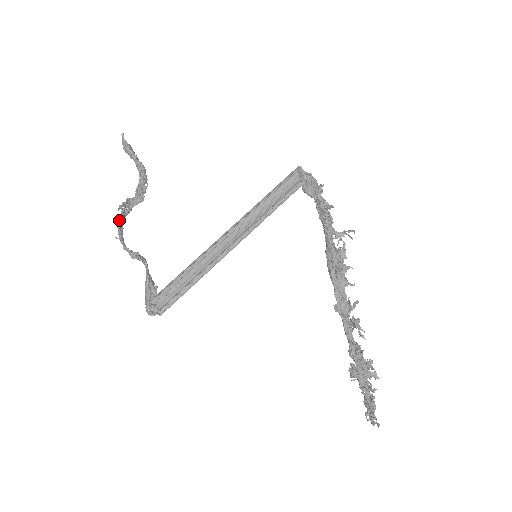
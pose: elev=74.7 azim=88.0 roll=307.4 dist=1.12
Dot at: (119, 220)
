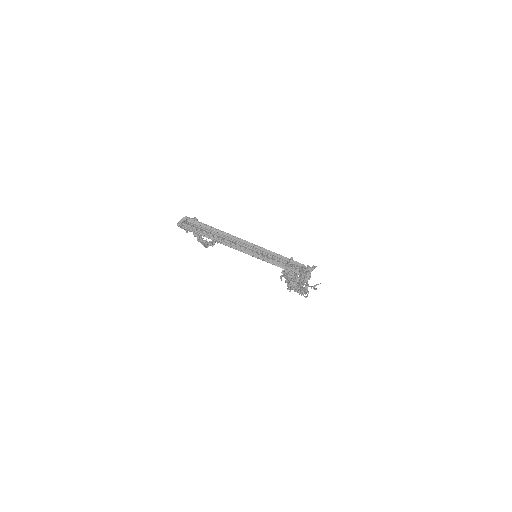
Dot at: occluded
